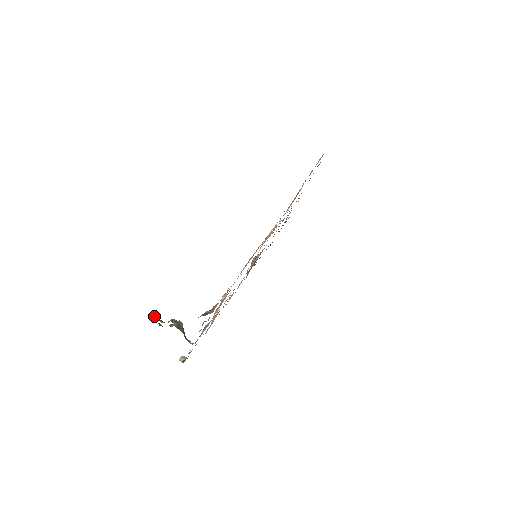
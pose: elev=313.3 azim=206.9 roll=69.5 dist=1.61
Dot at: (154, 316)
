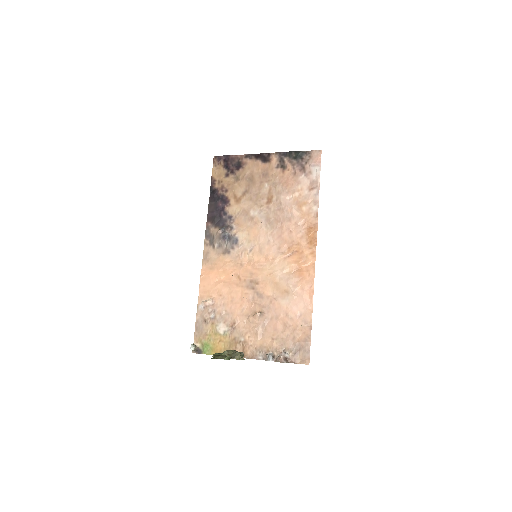
Dot at: (229, 359)
